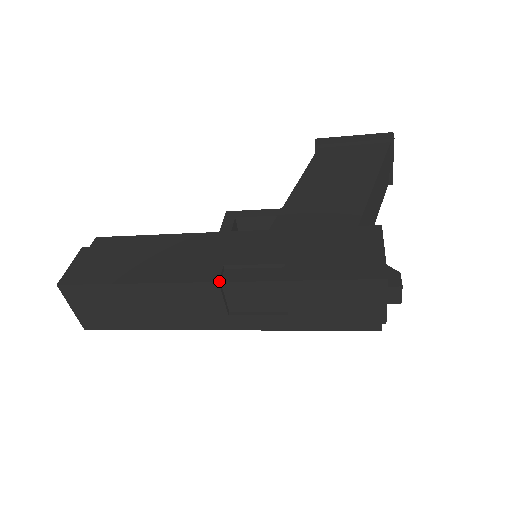
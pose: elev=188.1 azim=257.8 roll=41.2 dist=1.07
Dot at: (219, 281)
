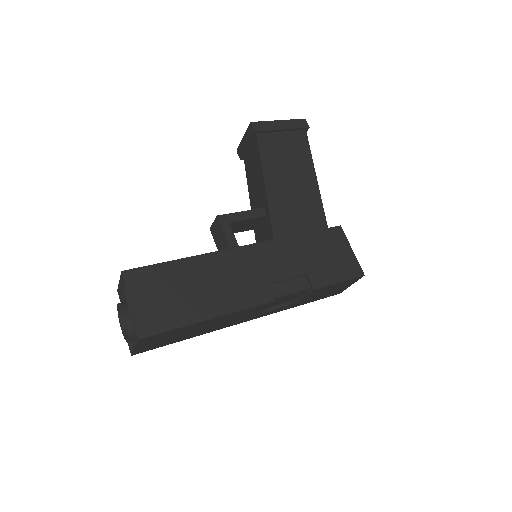
Dot at: (273, 300)
